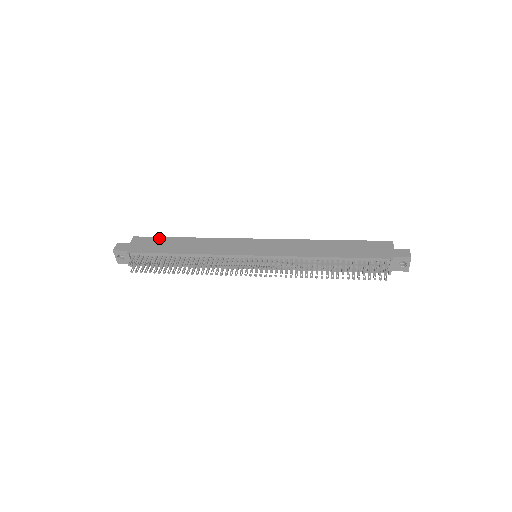
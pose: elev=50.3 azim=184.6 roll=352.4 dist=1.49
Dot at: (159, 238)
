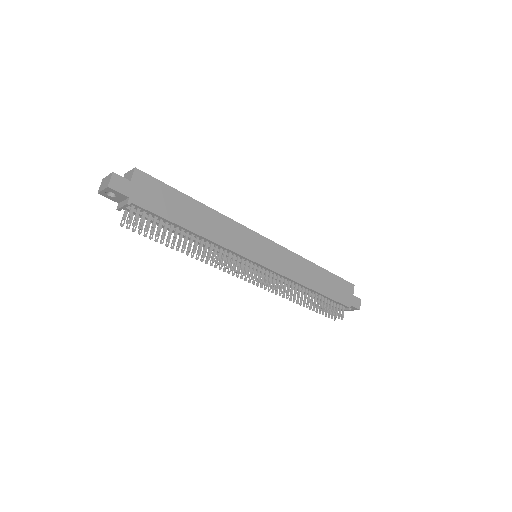
Dot at: (168, 188)
